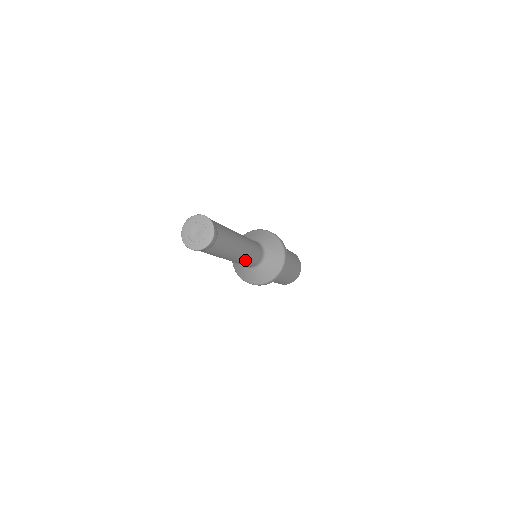
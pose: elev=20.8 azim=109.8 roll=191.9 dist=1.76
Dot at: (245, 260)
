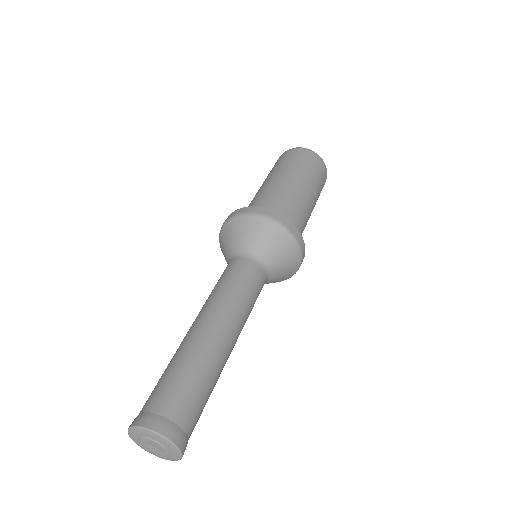
Dot at: occluded
